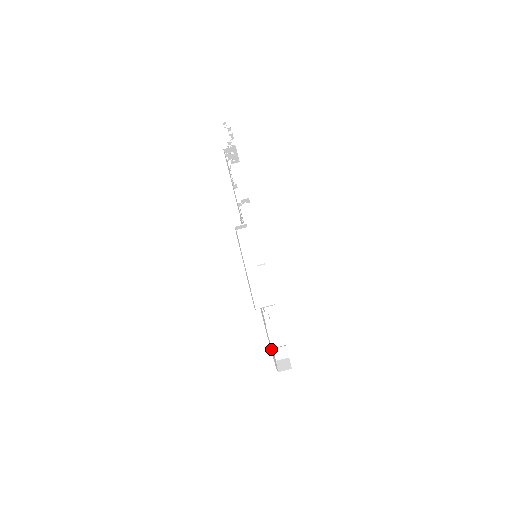
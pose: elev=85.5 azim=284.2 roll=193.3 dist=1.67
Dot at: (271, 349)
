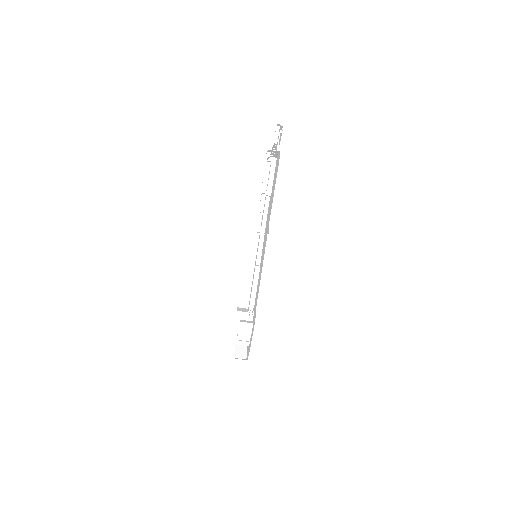
Dot at: occluded
